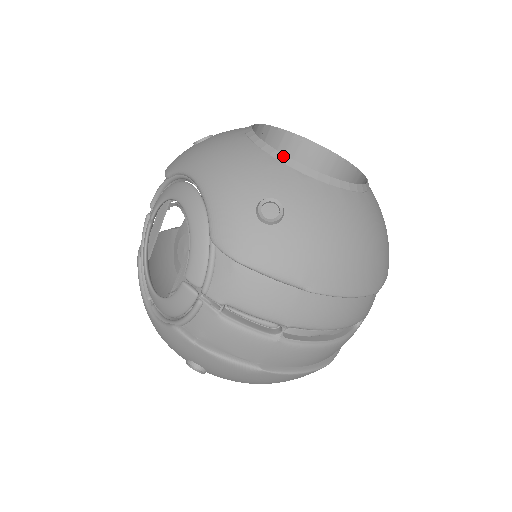
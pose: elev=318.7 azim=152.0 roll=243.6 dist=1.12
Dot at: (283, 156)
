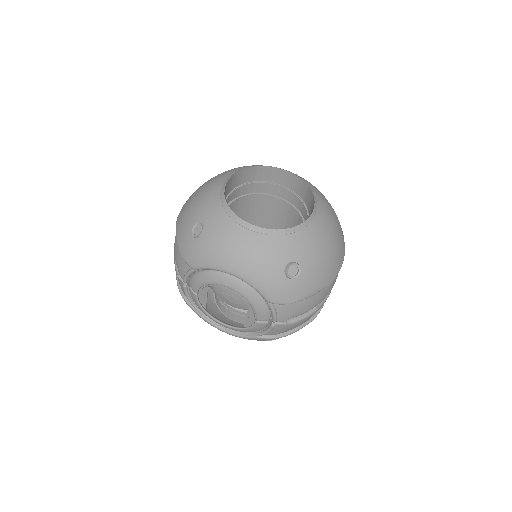
Dot at: (275, 231)
